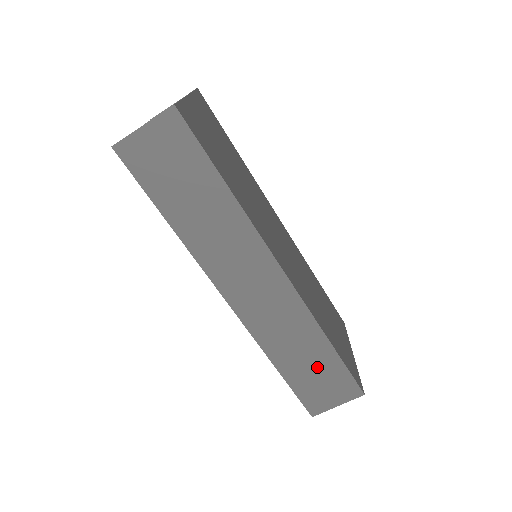
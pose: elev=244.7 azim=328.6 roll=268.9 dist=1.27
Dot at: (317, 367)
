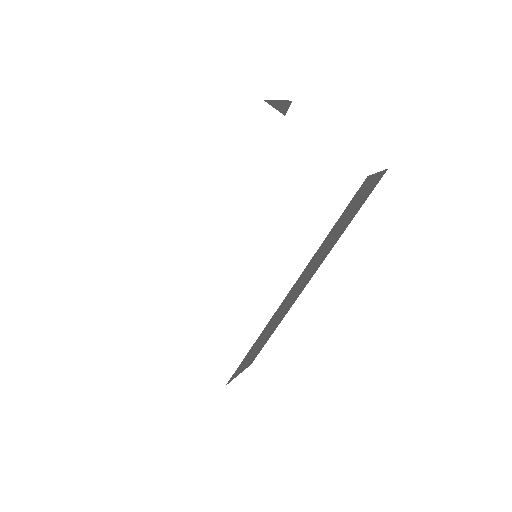
Dot at: (258, 347)
